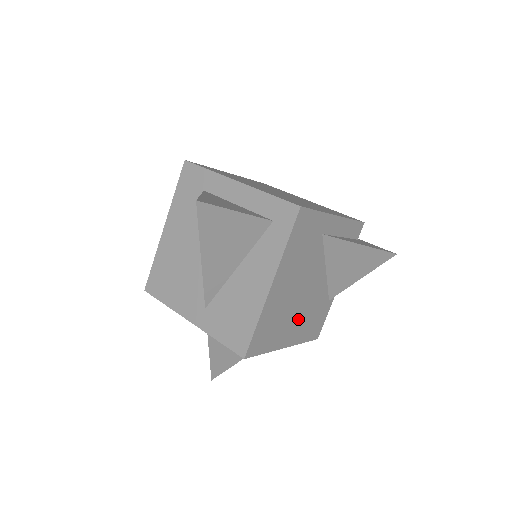
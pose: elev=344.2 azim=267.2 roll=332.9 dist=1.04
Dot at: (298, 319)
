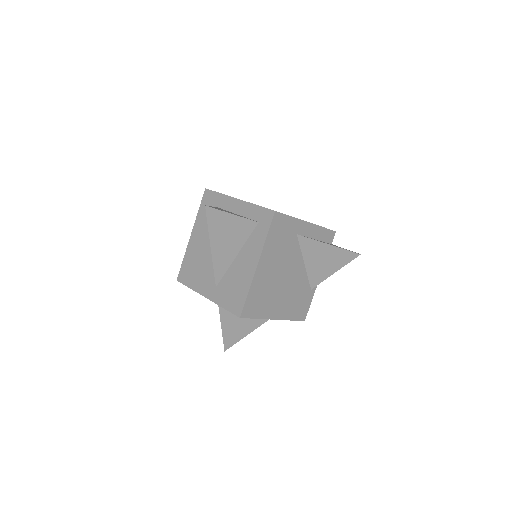
Dot at: (284, 298)
